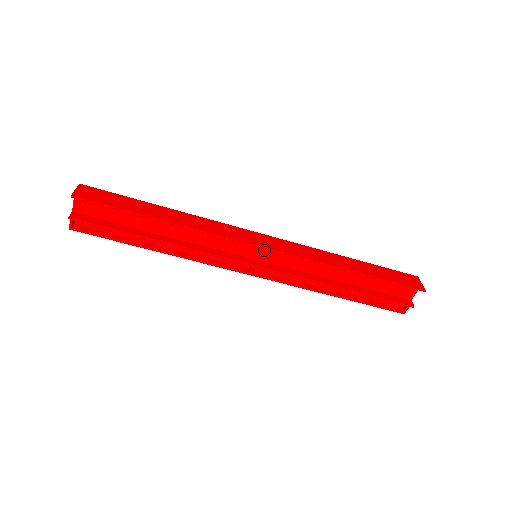
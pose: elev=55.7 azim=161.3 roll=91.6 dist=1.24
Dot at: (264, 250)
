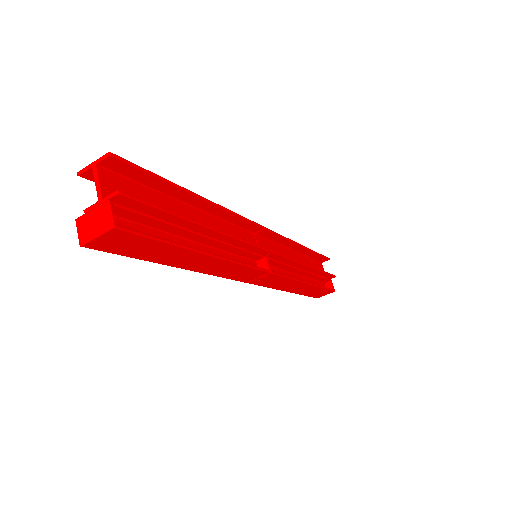
Dot at: (259, 242)
